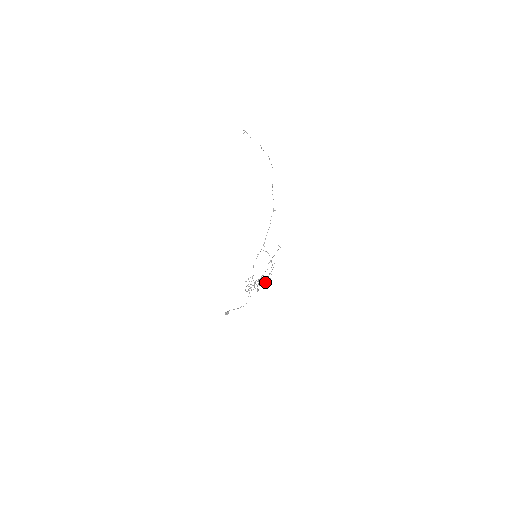
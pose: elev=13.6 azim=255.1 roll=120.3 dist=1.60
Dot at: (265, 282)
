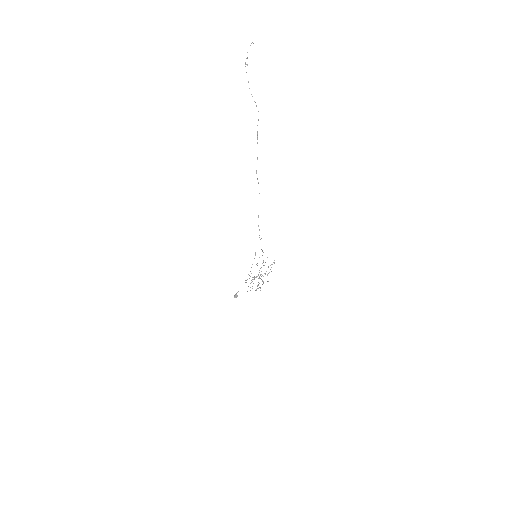
Dot at: (263, 283)
